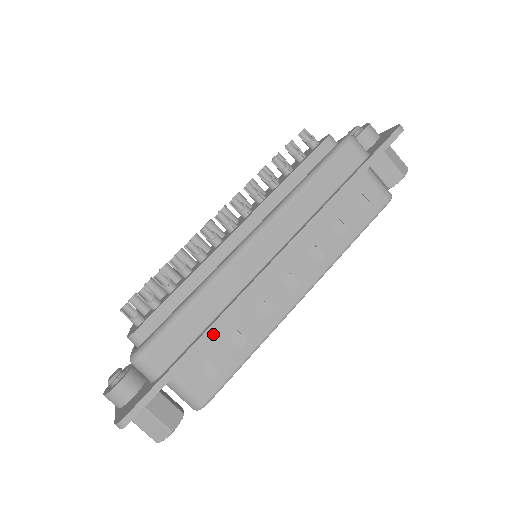
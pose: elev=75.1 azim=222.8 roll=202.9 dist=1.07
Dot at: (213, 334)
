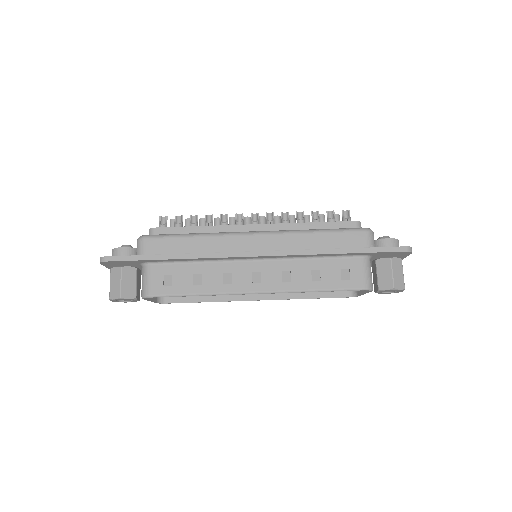
Dot at: (188, 264)
